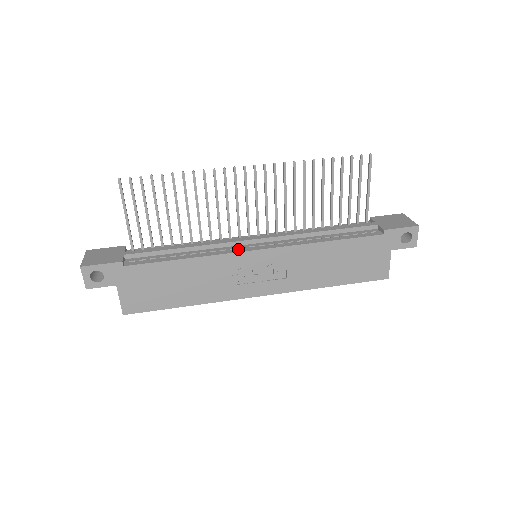
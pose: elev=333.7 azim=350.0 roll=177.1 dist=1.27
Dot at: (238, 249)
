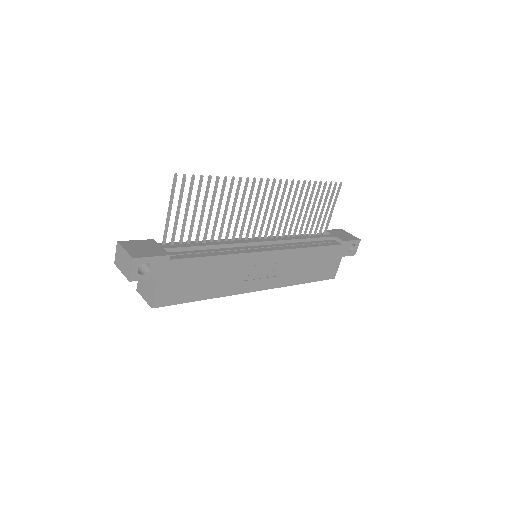
Dot at: (254, 249)
